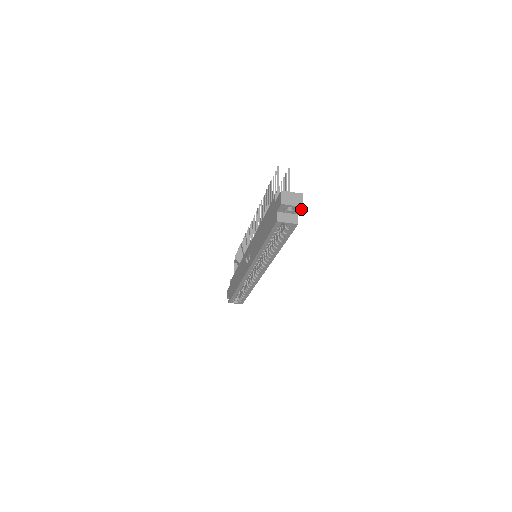
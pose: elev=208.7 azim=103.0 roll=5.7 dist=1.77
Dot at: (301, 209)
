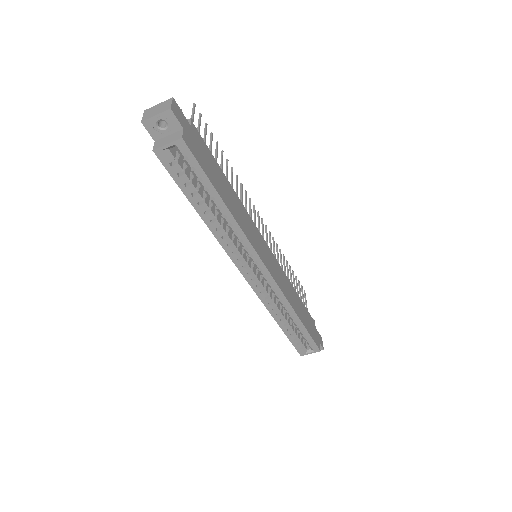
Dot at: (174, 115)
